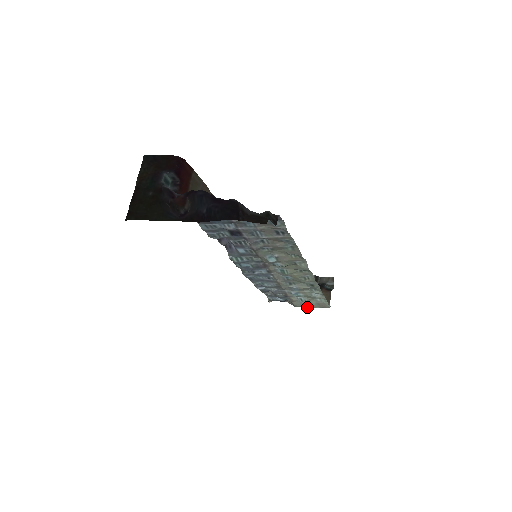
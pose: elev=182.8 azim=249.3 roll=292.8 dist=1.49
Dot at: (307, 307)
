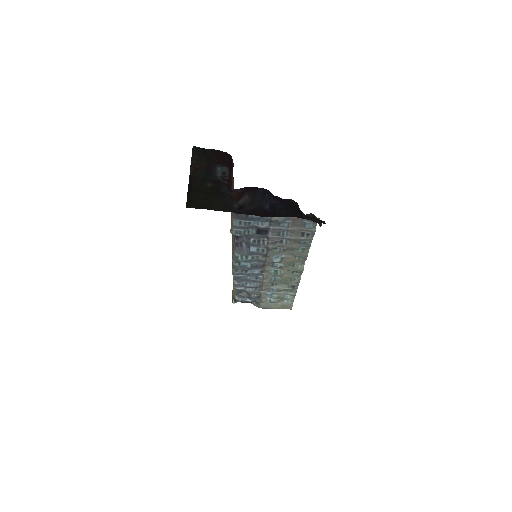
Dot at: (271, 308)
